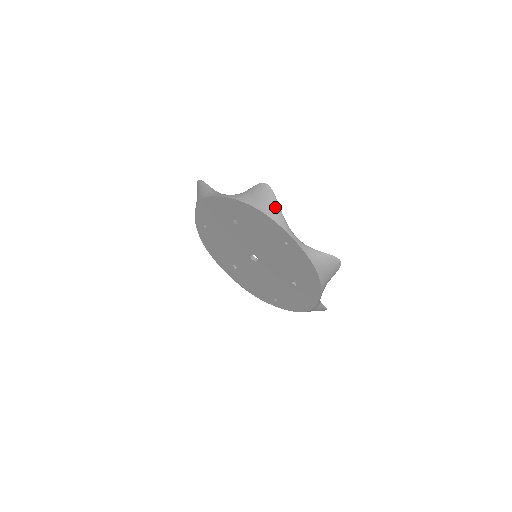
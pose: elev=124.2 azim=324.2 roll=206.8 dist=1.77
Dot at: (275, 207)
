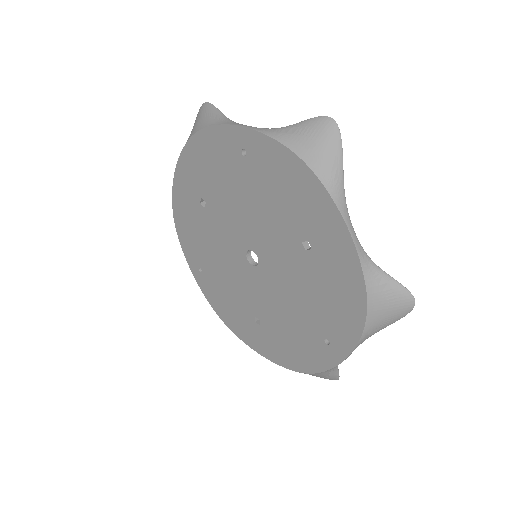
Dot at: (214, 114)
